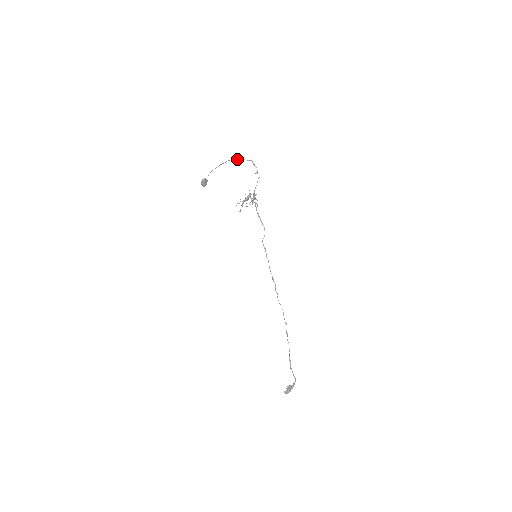
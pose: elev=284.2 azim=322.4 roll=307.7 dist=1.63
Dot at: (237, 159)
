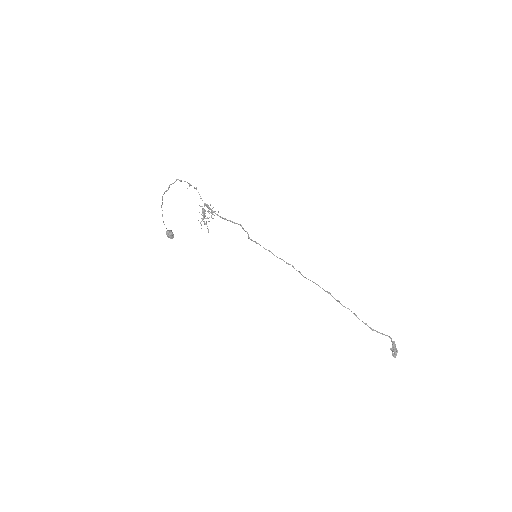
Dot at: (166, 190)
